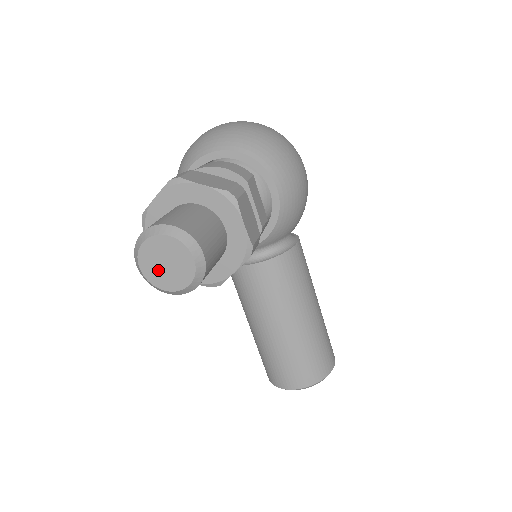
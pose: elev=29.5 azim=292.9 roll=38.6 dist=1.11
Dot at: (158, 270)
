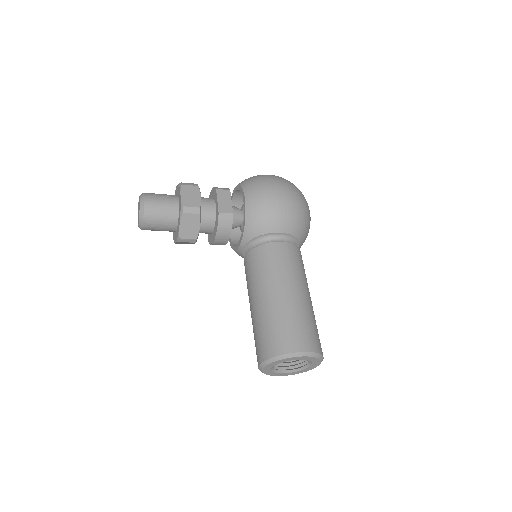
Dot at: (138, 216)
